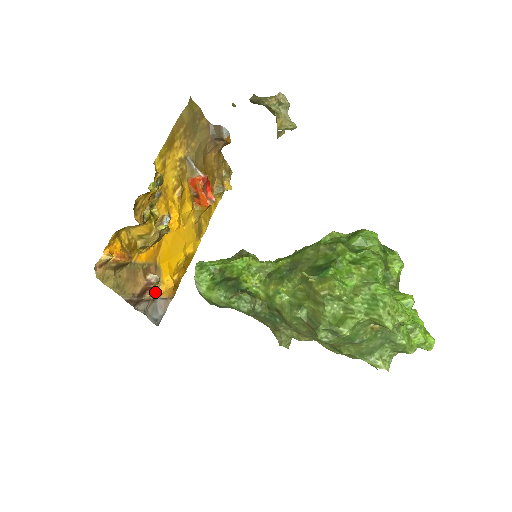
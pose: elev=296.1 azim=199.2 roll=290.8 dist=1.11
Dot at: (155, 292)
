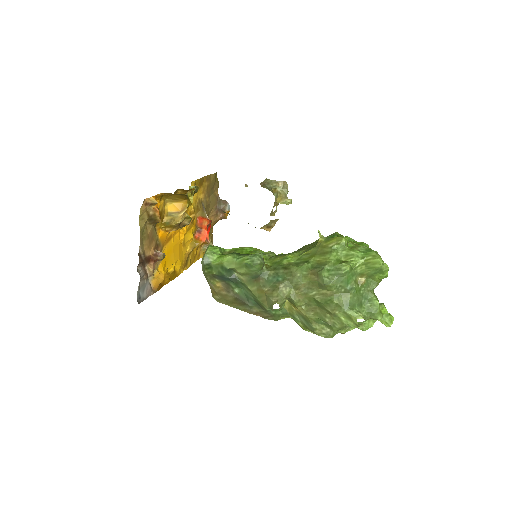
Dot at: (154, 268)
